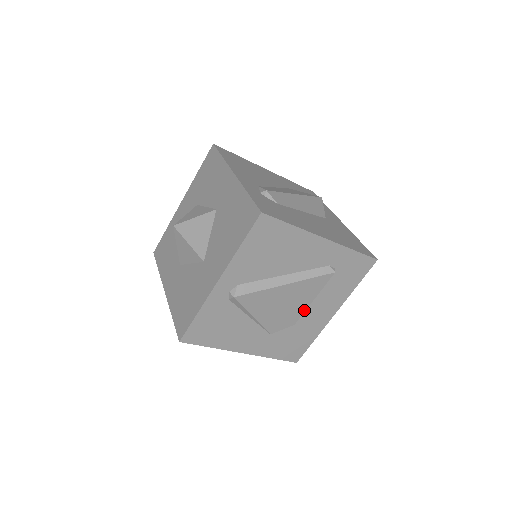
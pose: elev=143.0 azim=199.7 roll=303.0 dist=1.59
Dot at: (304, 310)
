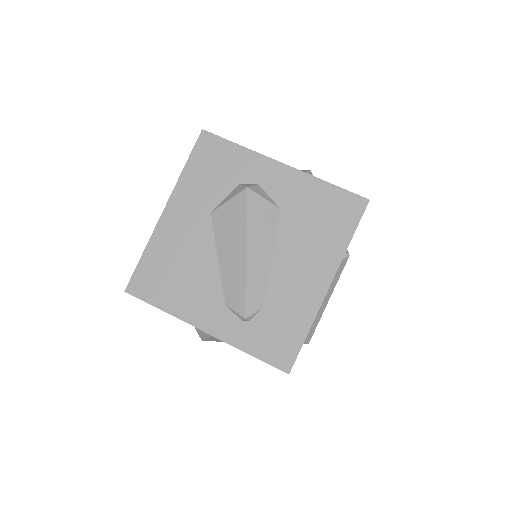
Dot at: occluded
